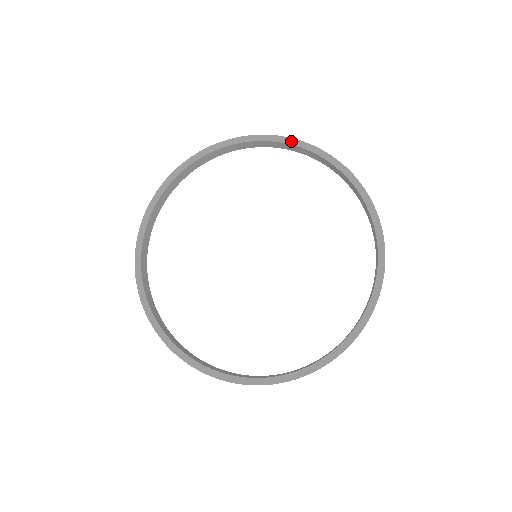
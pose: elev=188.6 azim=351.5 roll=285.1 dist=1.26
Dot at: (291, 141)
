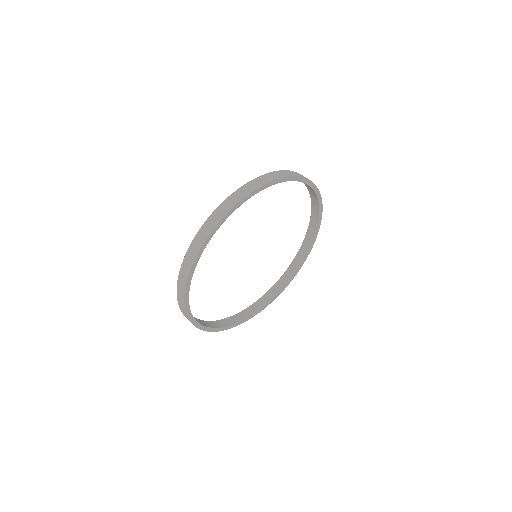
Dot at: (247, 198)
